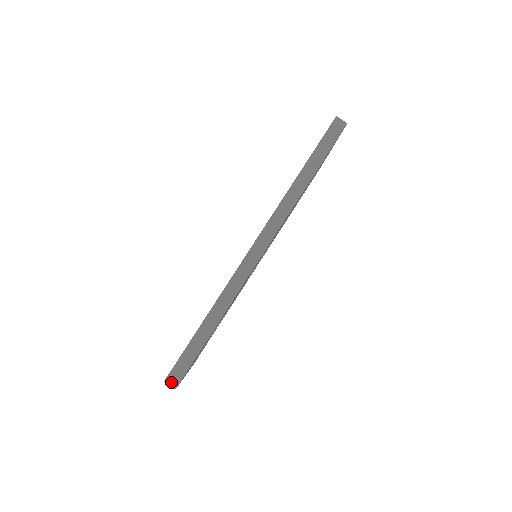
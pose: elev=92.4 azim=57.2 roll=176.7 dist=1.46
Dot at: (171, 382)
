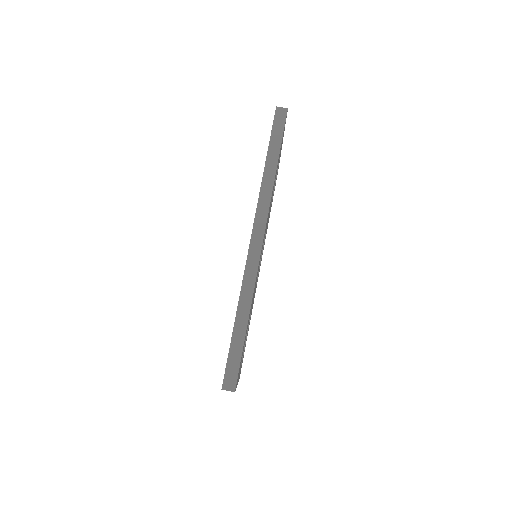
Dot at: (228, 387)
